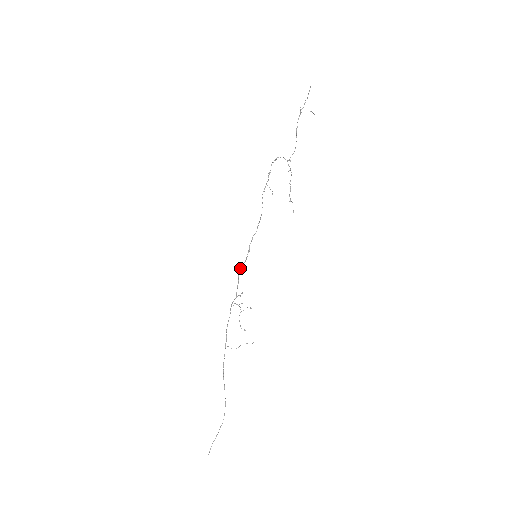
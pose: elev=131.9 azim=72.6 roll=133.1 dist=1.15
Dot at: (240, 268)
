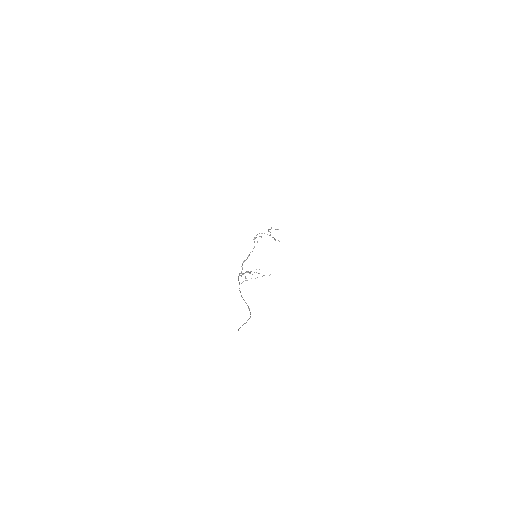
Dot at: (242, 263)
